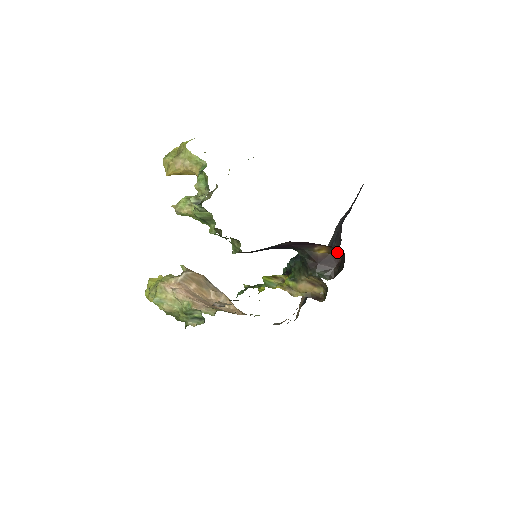
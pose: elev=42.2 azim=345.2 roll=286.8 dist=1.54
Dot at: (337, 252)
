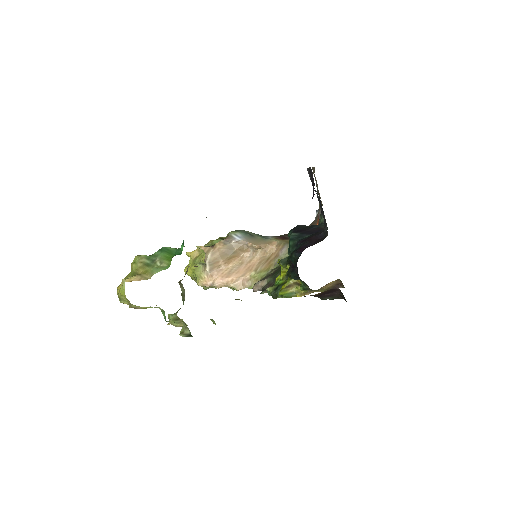
Dot at: (332, 289)
